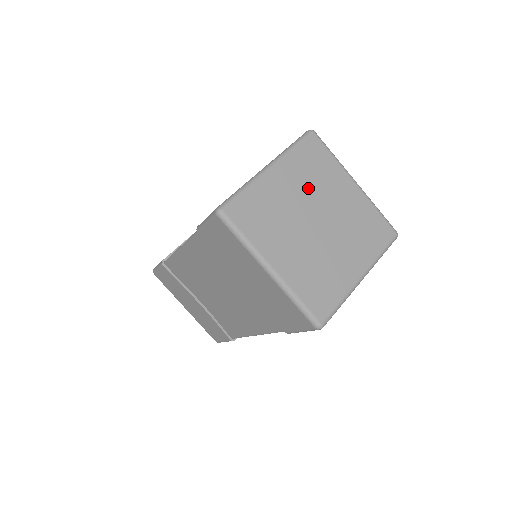
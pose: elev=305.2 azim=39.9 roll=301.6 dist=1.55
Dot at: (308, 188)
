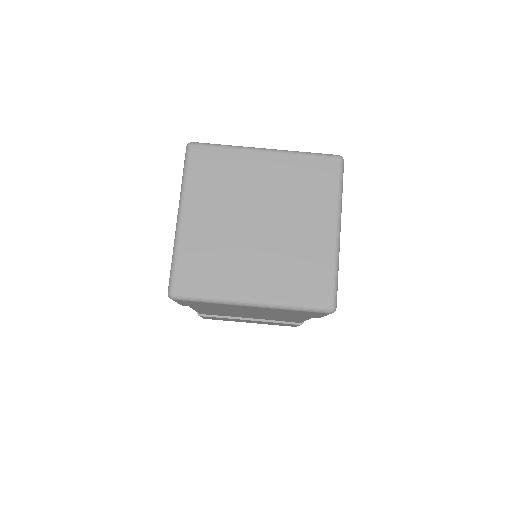
Dot at: (282, 192)
